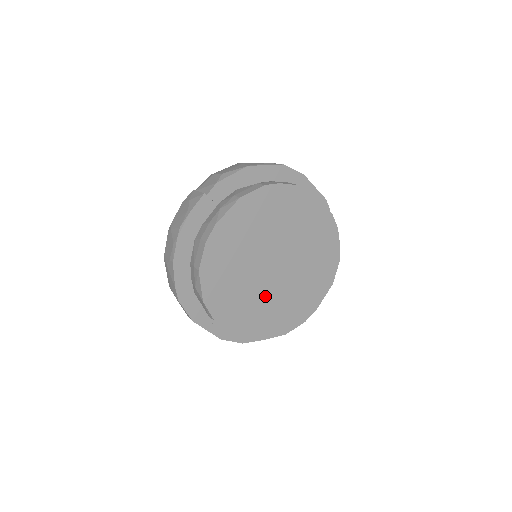
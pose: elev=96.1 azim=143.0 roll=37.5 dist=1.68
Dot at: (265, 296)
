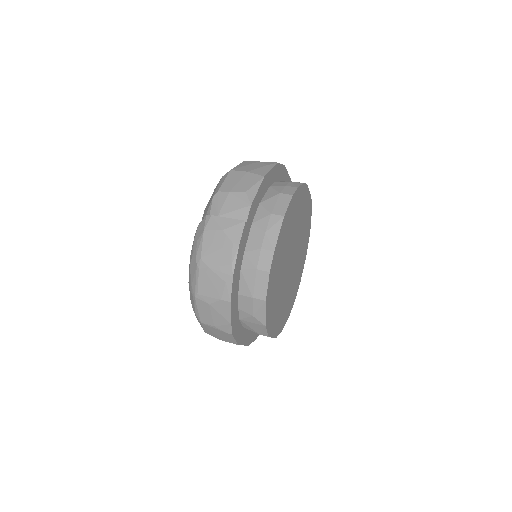
Dot at: (286, 292)
